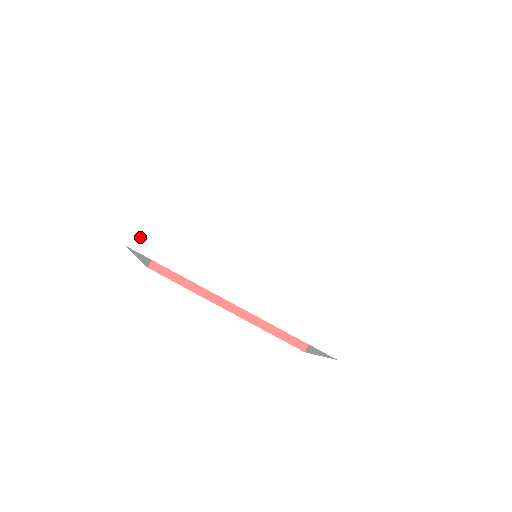
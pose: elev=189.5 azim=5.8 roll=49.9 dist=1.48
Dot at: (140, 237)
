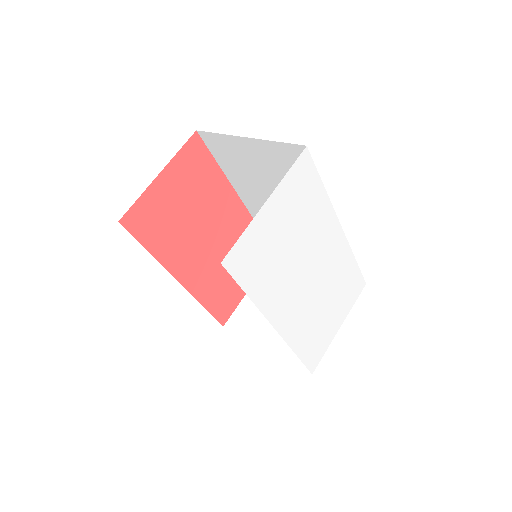
Dot at: (235, 255)
